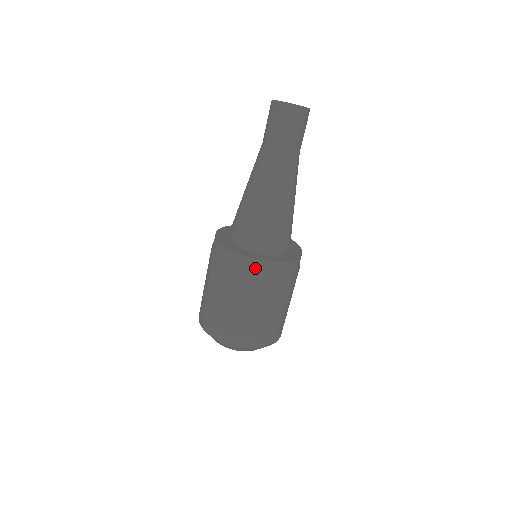
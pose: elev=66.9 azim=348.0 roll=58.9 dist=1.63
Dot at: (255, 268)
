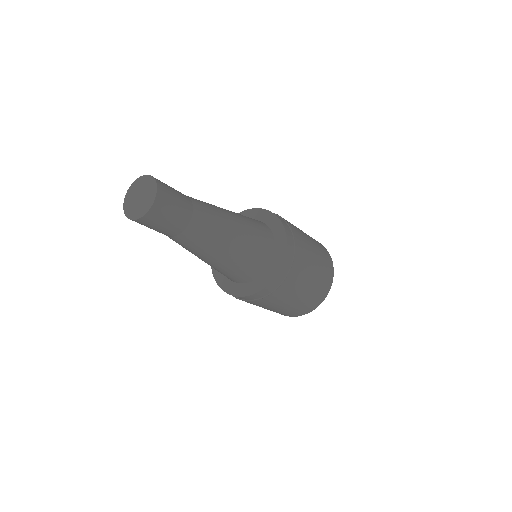
Dot at: (267, 292)
